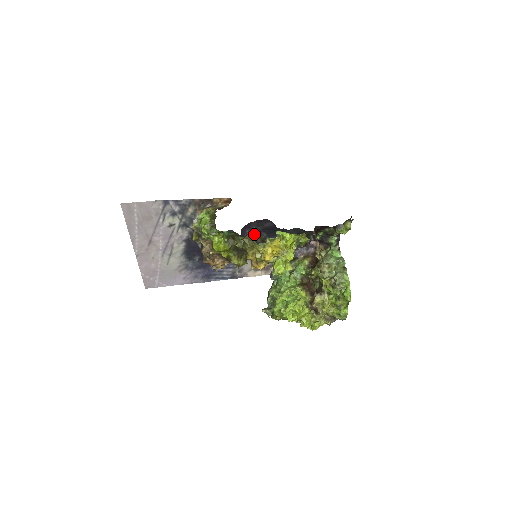
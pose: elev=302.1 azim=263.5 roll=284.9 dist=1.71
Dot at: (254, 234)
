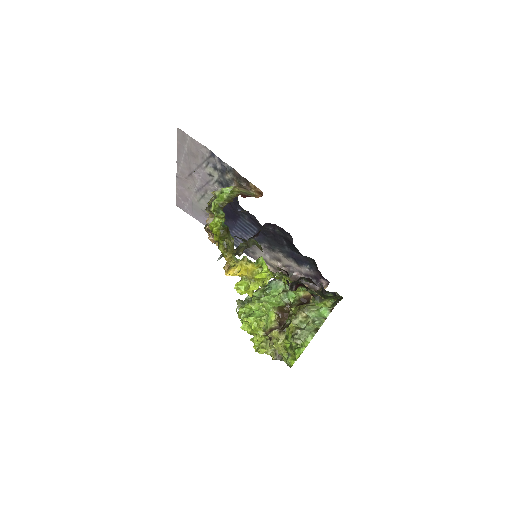
Dot at: (276, 235)
